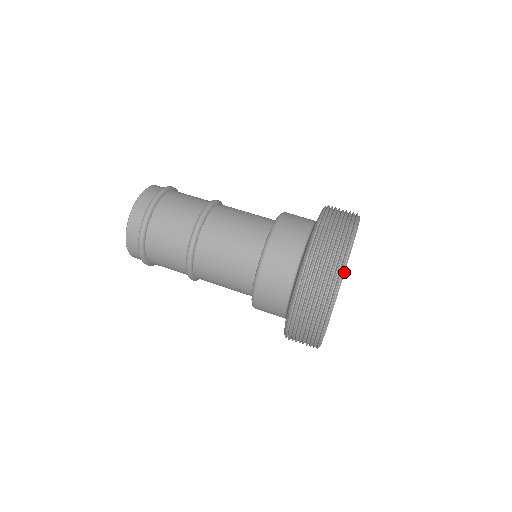
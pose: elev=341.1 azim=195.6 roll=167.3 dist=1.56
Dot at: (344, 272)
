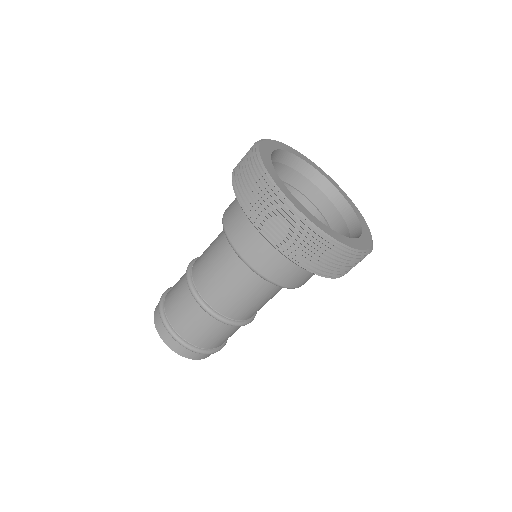
Dot at: (347, 247)
